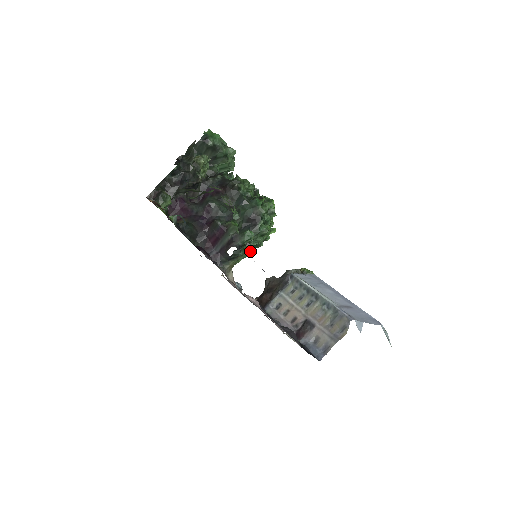
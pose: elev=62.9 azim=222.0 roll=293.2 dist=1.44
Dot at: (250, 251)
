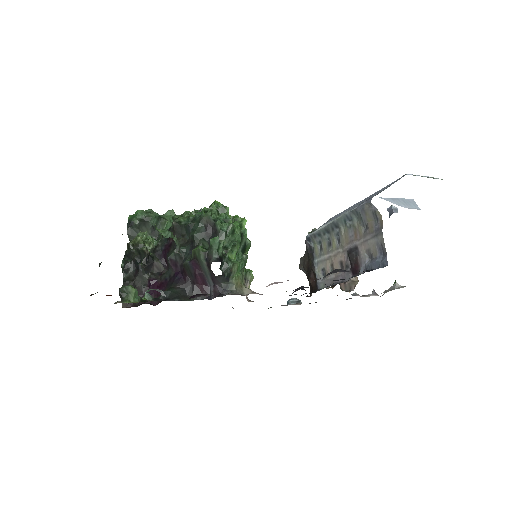
Dot at: (242, 257)
